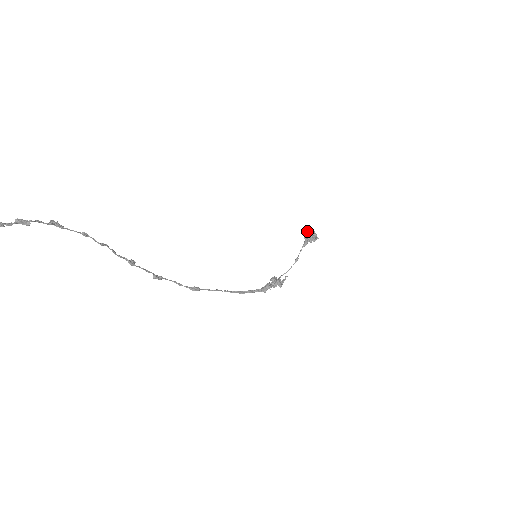
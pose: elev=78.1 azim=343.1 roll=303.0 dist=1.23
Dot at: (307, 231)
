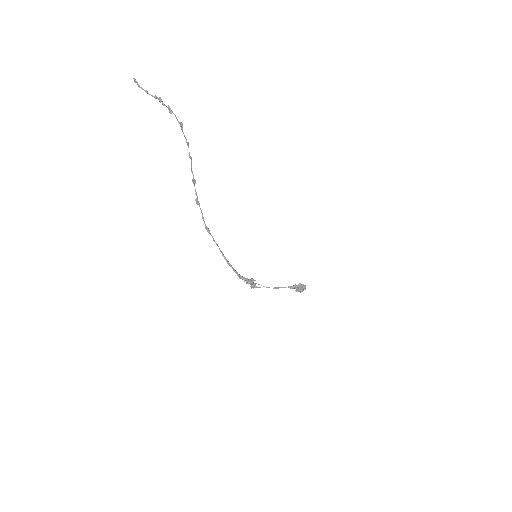
Dot at: (302, 284)
